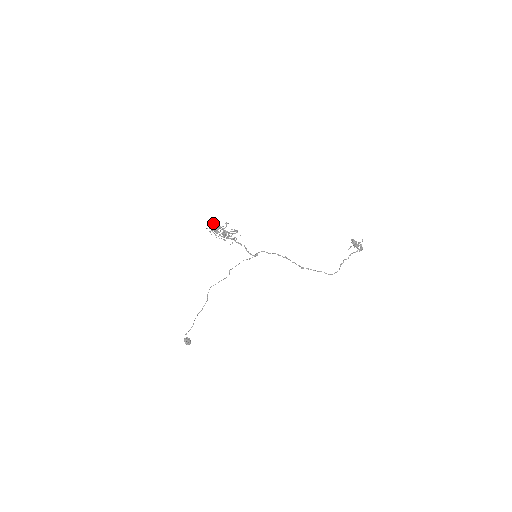
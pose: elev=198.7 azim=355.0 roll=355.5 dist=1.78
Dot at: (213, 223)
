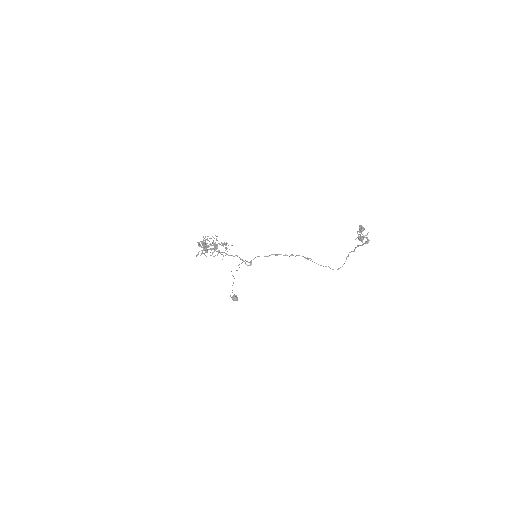
Dot at: (199, 244)
